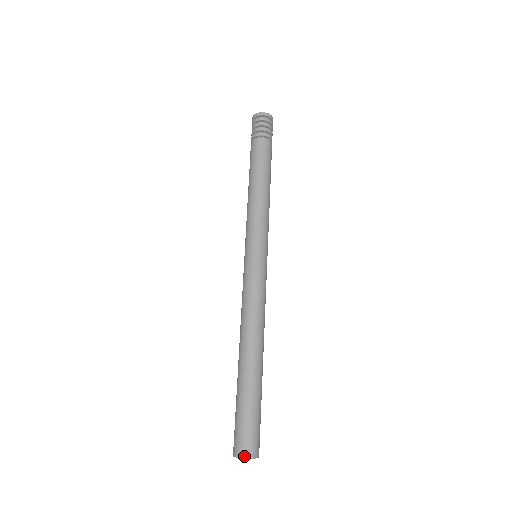
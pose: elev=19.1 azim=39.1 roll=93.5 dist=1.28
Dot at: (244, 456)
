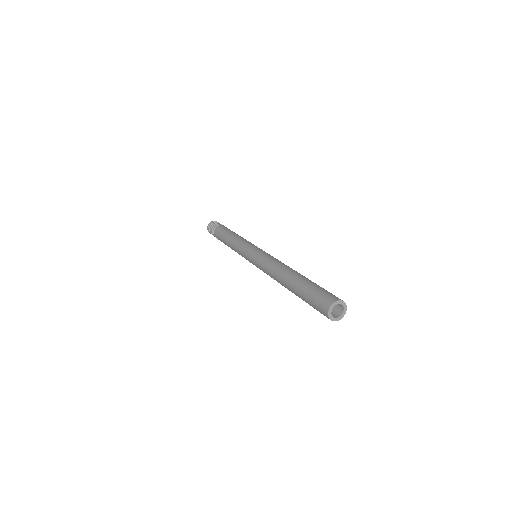
Dot at: (338, 299)
